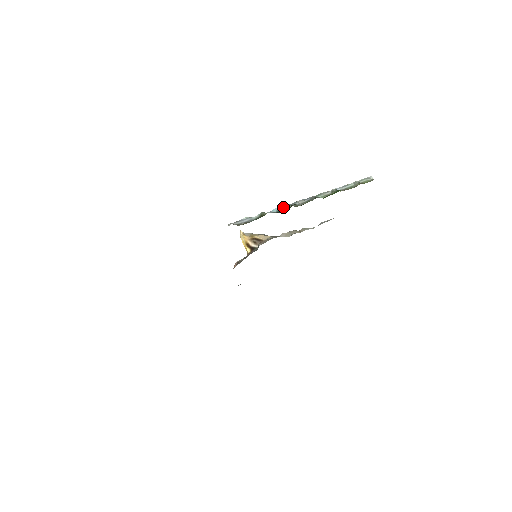
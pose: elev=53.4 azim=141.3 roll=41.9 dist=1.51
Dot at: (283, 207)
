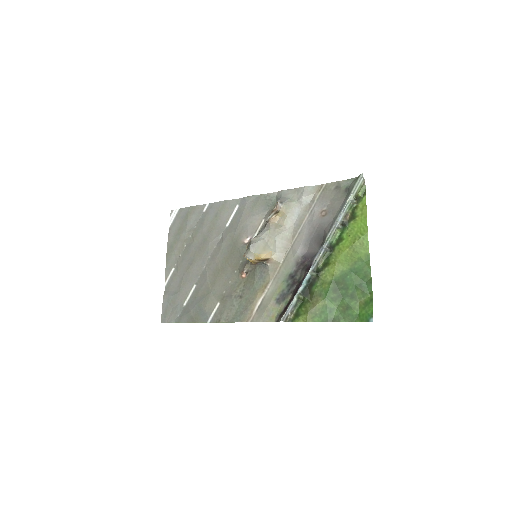
Dot at: (309, 275)
